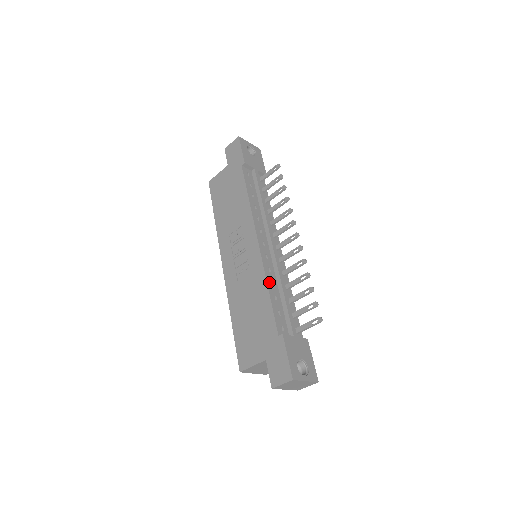
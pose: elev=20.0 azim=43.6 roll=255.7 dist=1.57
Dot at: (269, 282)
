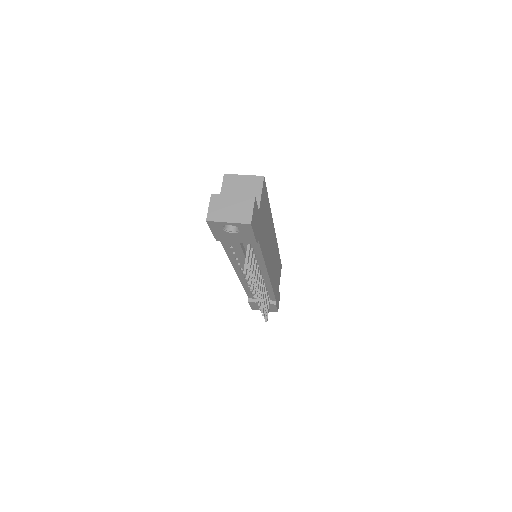
Dot at: (245, 286)
